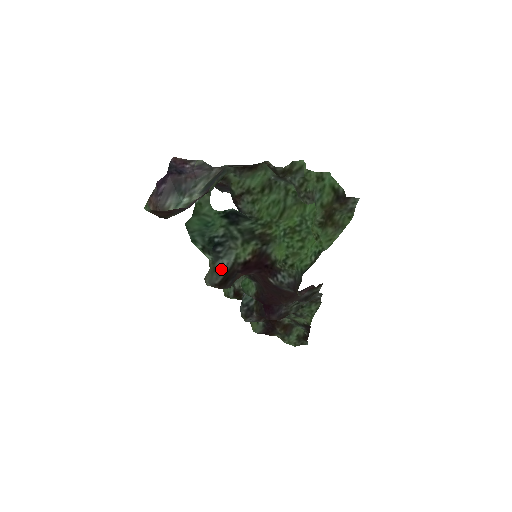
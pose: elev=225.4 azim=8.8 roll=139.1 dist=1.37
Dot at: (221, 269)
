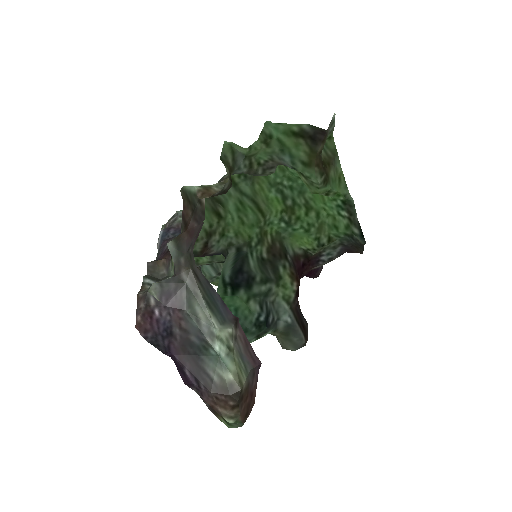
Dot at: (291, 327)
